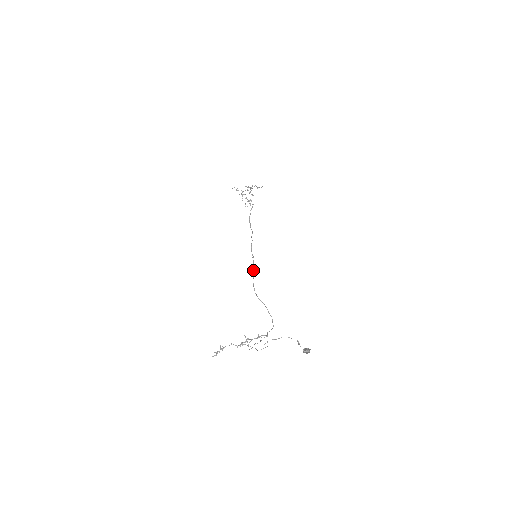
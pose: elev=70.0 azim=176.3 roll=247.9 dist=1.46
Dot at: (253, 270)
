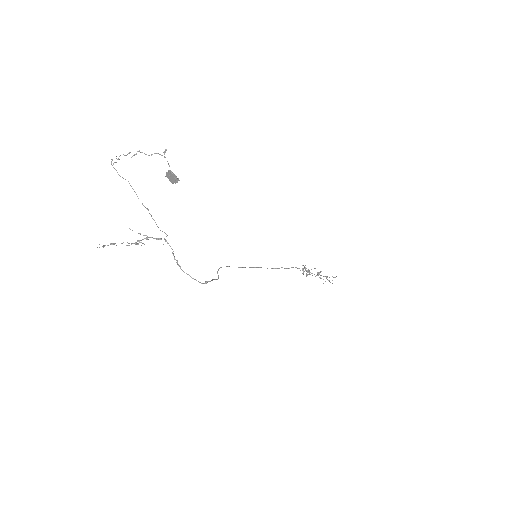
Dot at: (242, 267)
